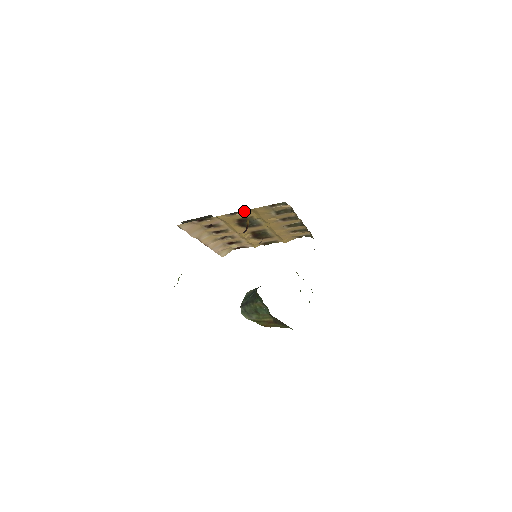
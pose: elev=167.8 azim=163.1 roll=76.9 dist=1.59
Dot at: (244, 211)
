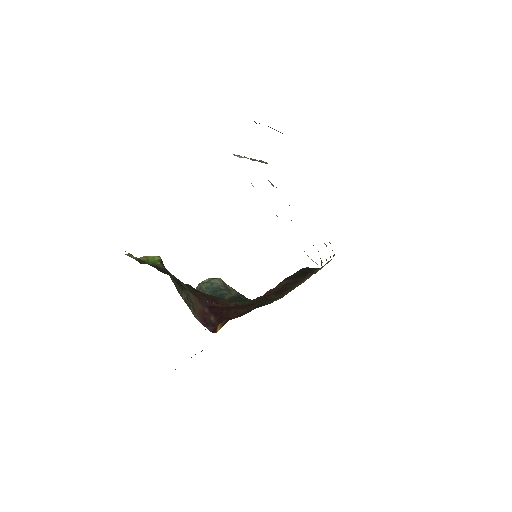
Dot at: occluded
